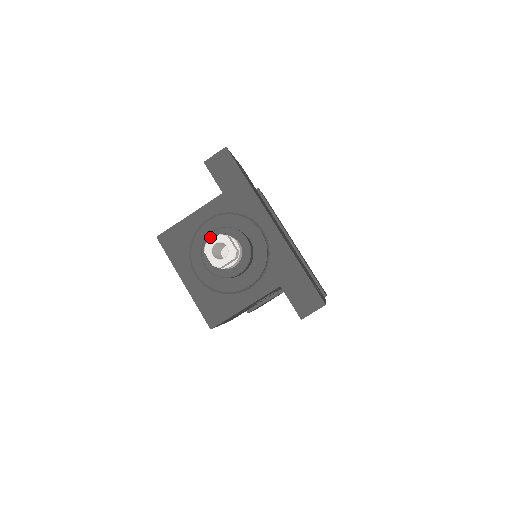
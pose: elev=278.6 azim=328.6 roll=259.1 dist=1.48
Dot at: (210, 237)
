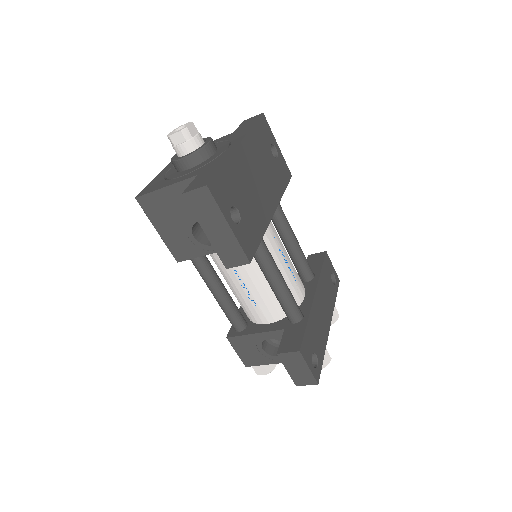
Dot at: occluded
